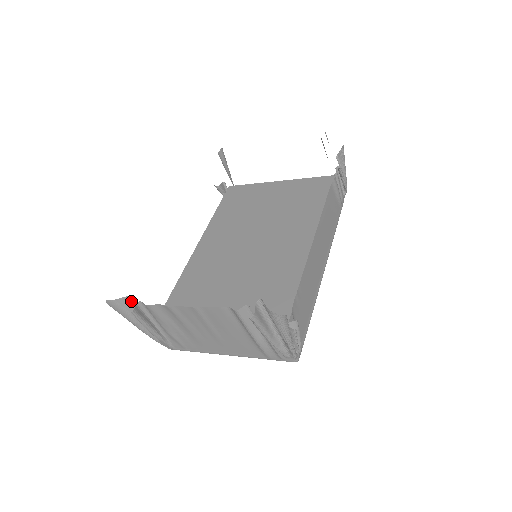
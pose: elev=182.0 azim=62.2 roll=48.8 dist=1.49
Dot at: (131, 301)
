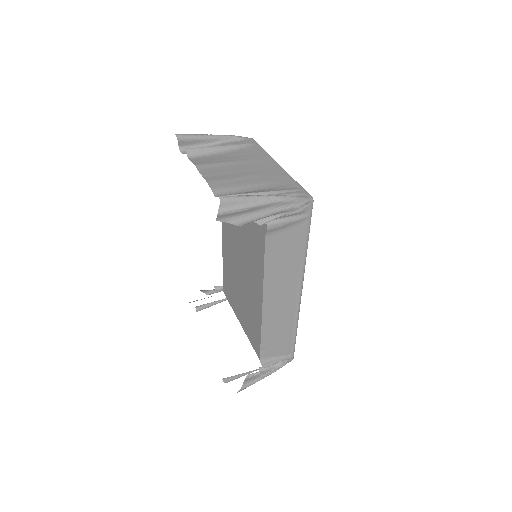
Dot at: occluded
